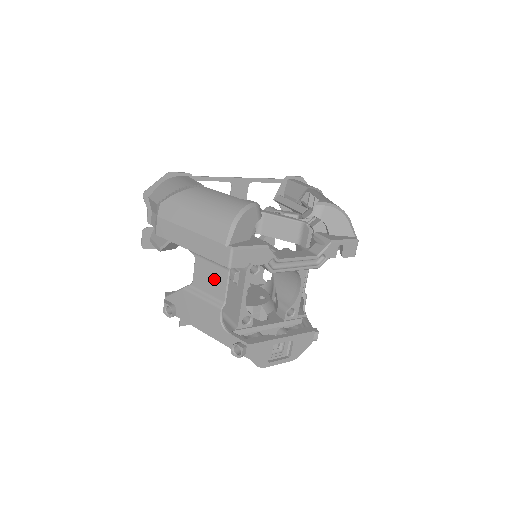
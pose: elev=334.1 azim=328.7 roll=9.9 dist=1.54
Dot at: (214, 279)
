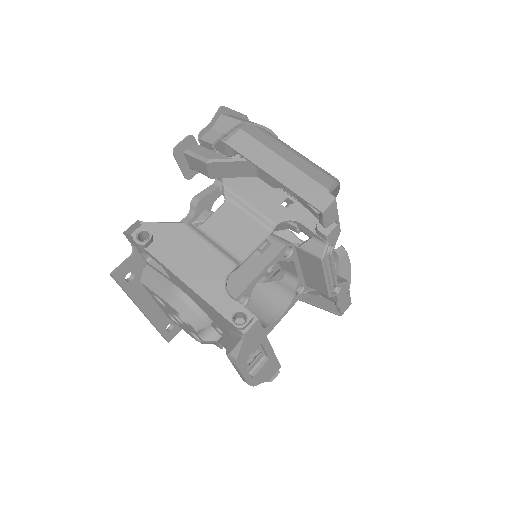
Dot at: (242, 232)
